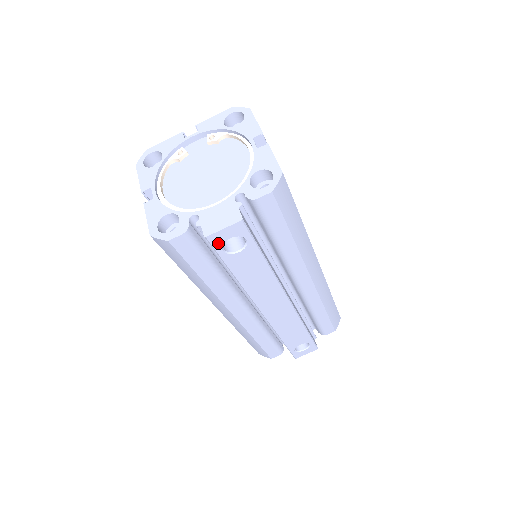
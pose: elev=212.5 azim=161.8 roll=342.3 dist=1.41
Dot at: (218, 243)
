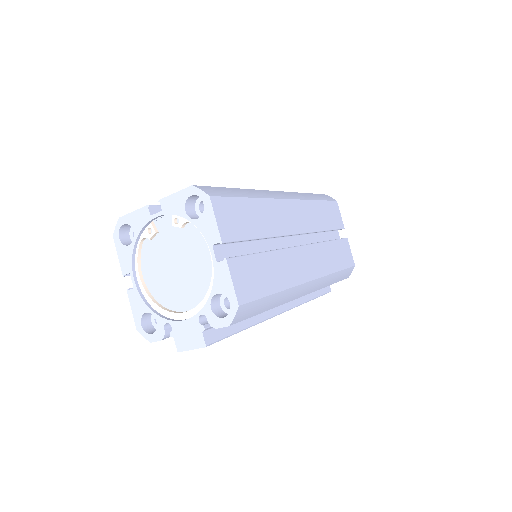
Dot at: occluded
